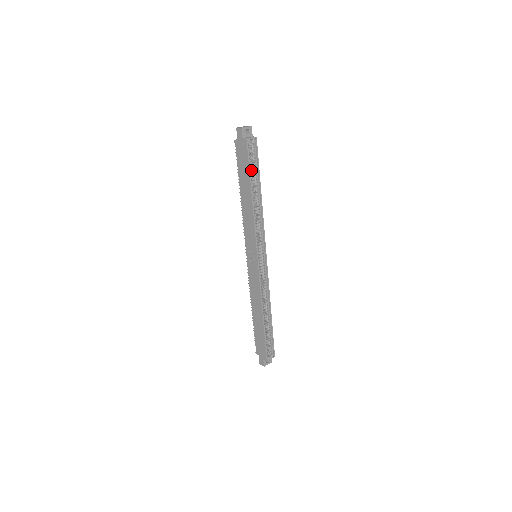
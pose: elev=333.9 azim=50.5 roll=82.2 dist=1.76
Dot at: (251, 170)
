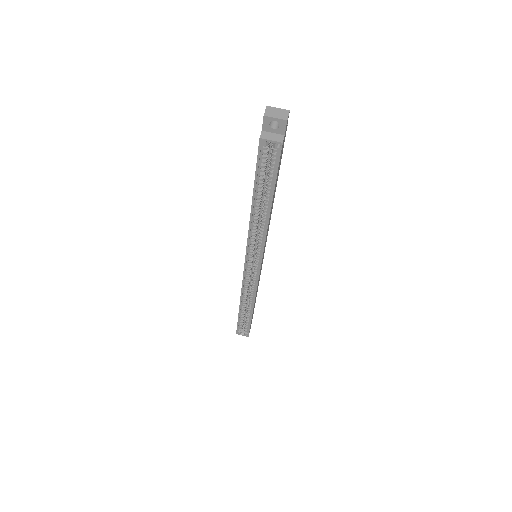
Dot at: (261, 178)
